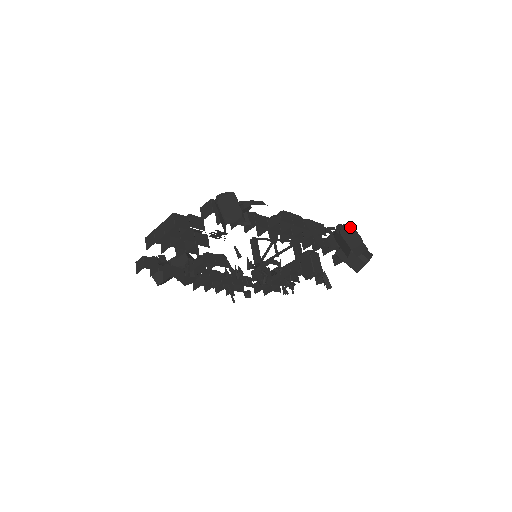
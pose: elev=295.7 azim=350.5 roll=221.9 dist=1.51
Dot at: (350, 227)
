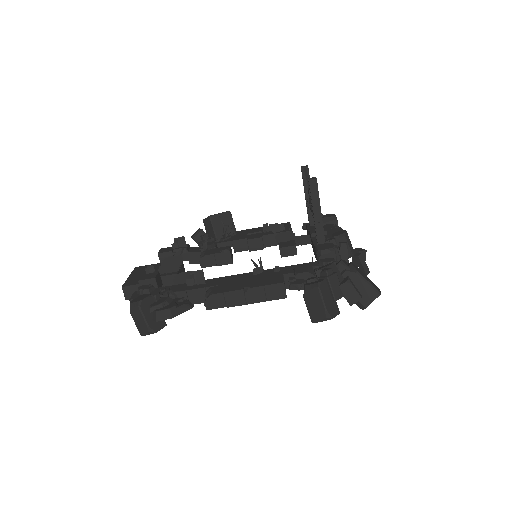
Dot at: (315, 293)
